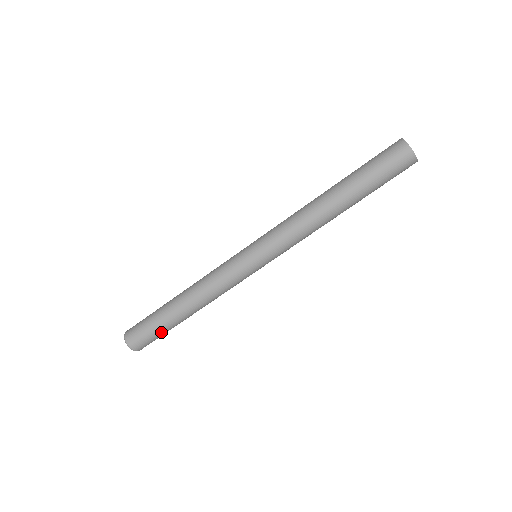
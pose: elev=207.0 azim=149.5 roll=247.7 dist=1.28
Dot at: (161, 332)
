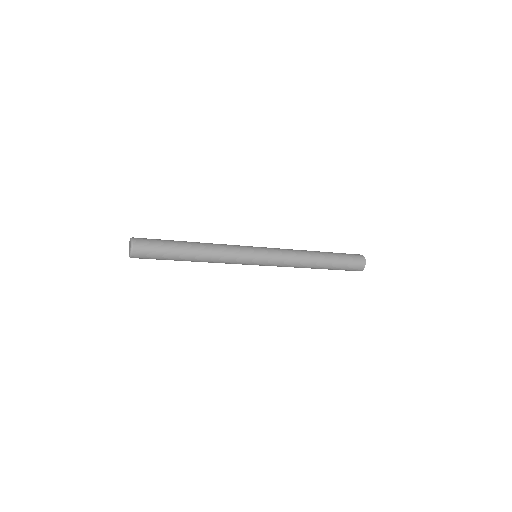
Dot at: (162, 259)
